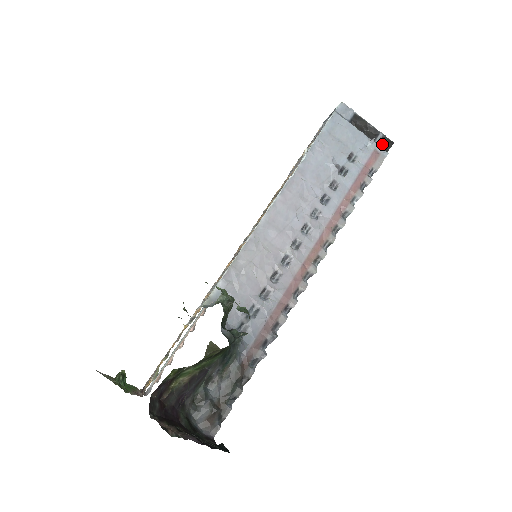
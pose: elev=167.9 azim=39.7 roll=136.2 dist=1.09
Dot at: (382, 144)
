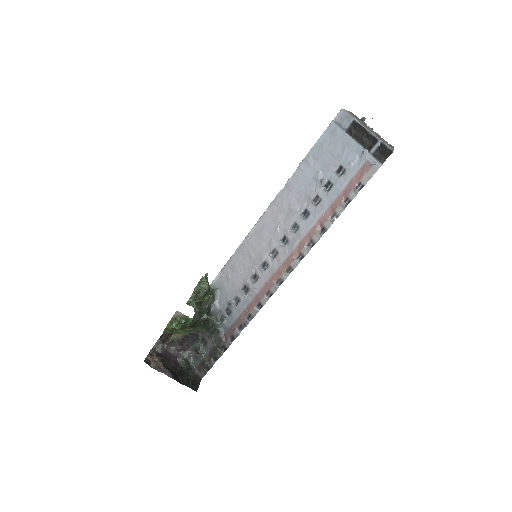
Dot at: (379, 154)
